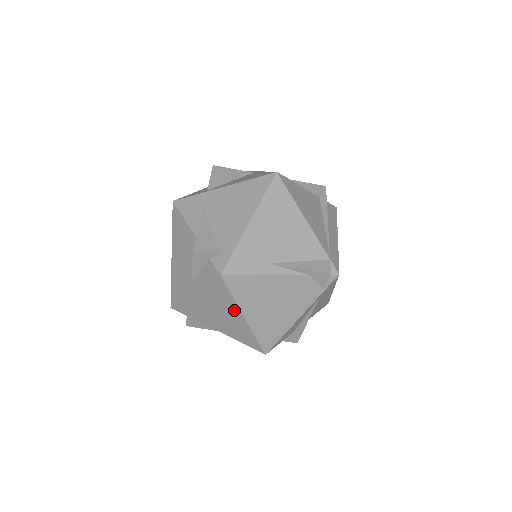
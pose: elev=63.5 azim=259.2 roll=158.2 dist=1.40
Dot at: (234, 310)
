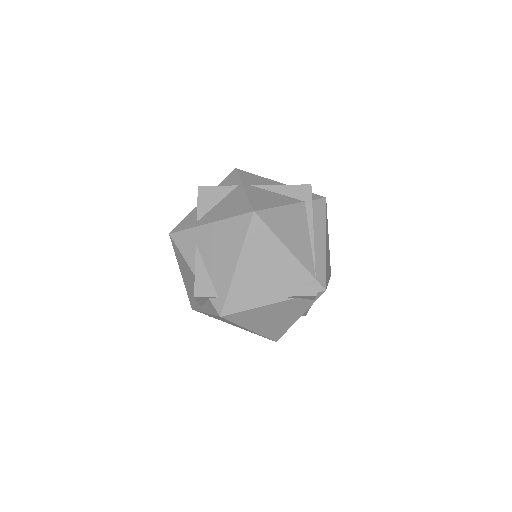
Dot at: (240, 326)
